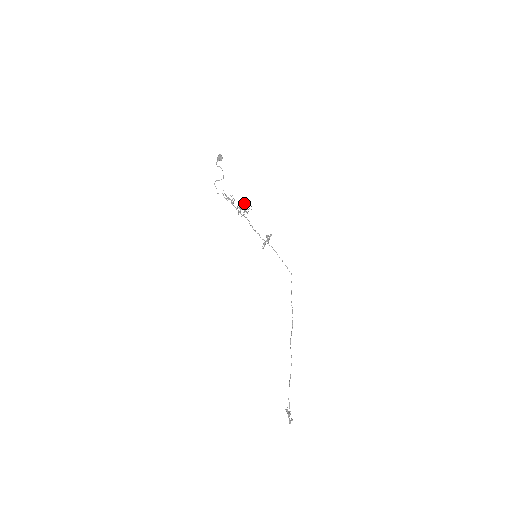
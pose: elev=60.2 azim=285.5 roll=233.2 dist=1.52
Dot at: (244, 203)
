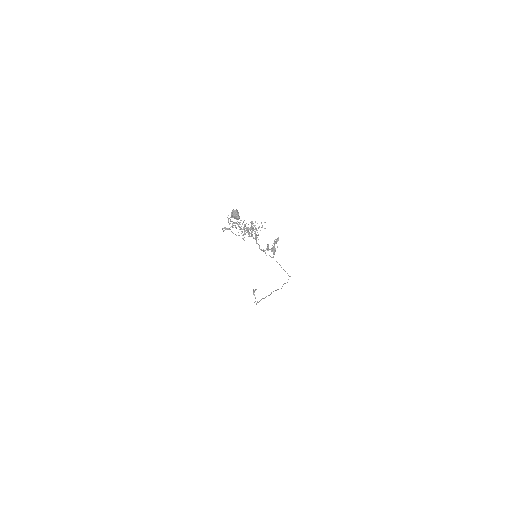
Dot at: (253, 223)
